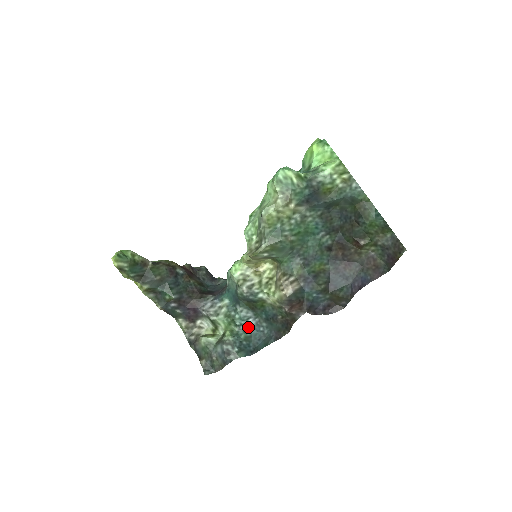
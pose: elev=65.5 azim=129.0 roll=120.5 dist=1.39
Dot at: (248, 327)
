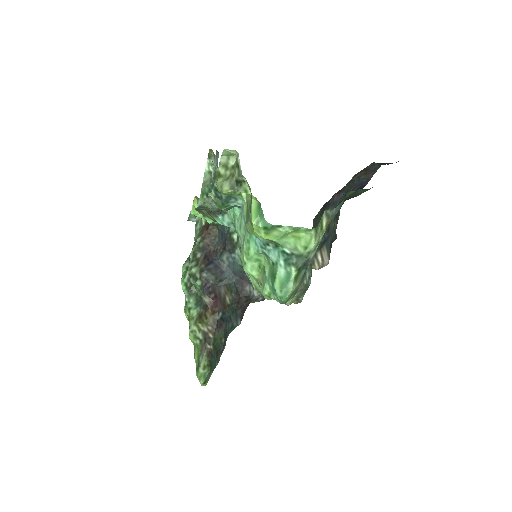
Dot at: occluded
